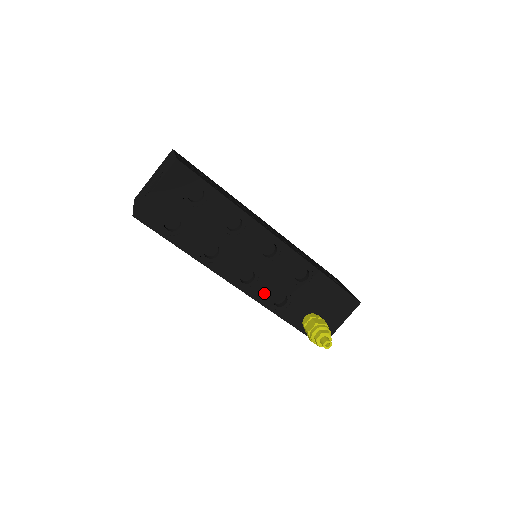
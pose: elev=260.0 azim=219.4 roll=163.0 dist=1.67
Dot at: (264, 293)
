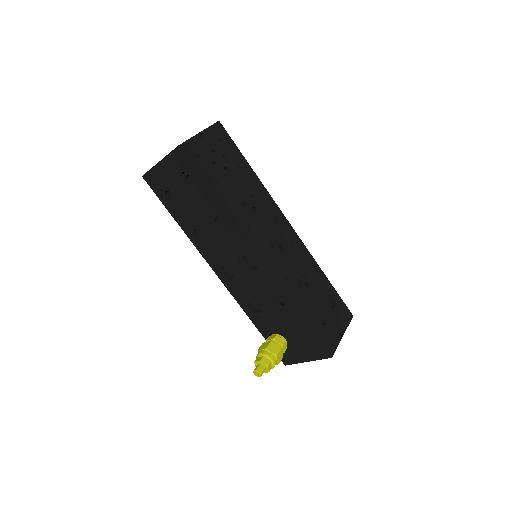
Dot at: (240, 293)
